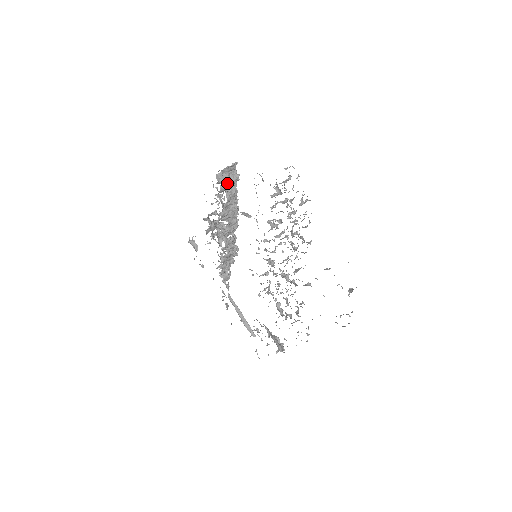
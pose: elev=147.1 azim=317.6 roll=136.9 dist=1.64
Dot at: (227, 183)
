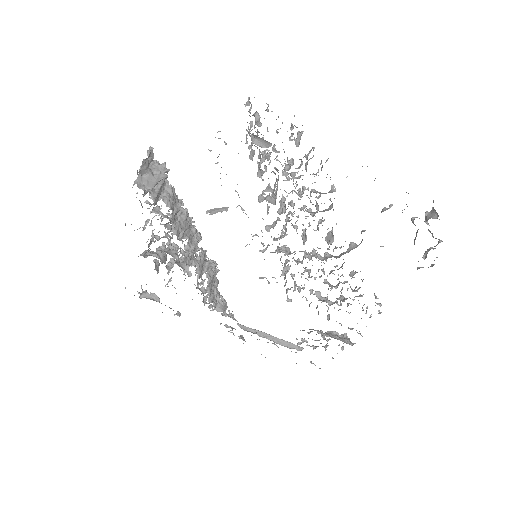
Dot at: (155, 186)
